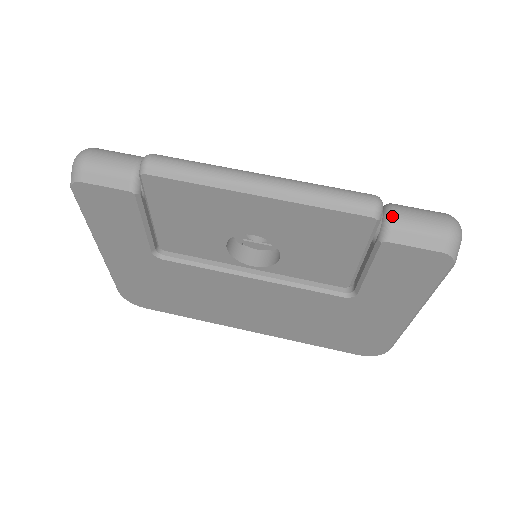
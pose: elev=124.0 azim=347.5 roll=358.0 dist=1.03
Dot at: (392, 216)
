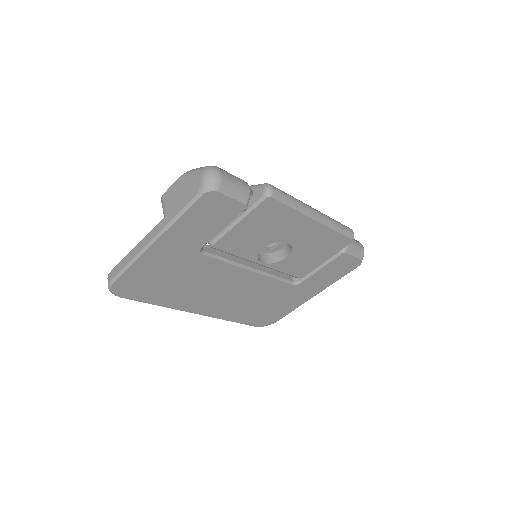
Dot at: occluded
